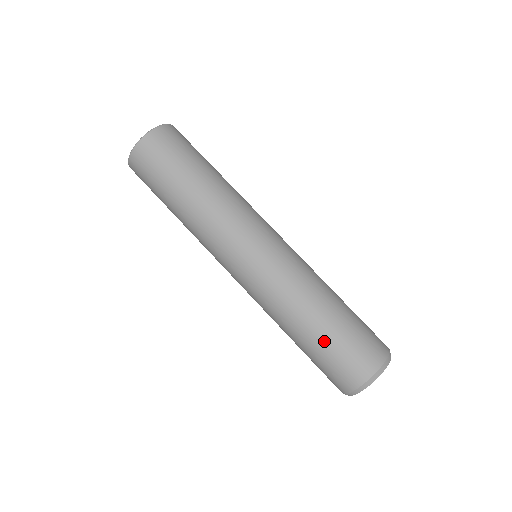
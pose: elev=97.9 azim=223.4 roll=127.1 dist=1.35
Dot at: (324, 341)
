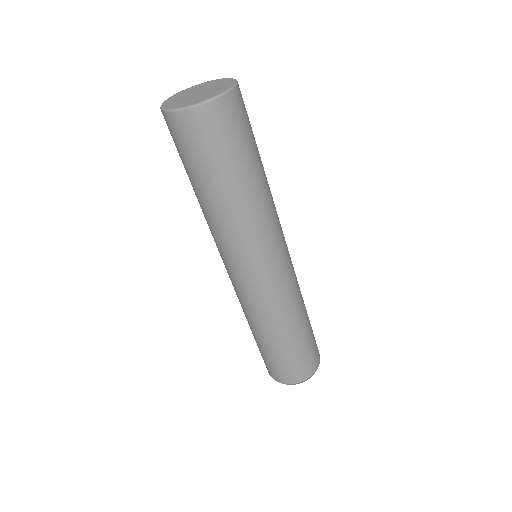
Dot at: (273, 353)
